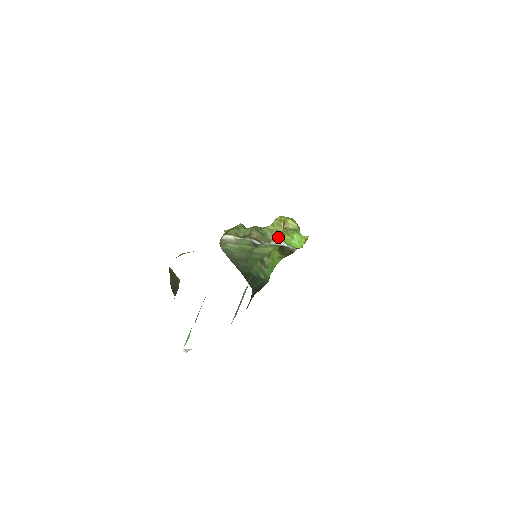
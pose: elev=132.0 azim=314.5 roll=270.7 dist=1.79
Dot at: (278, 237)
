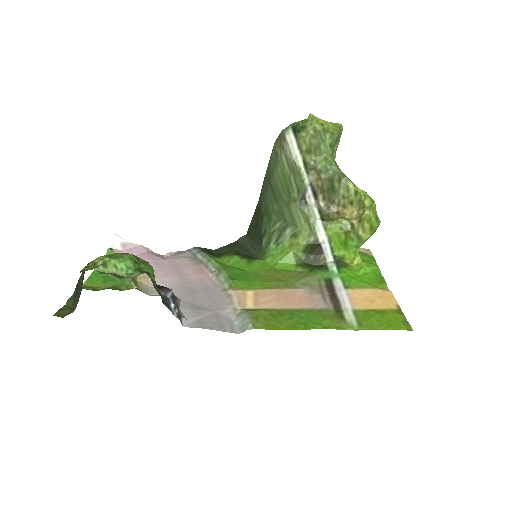
Dot at: (332, 225)
